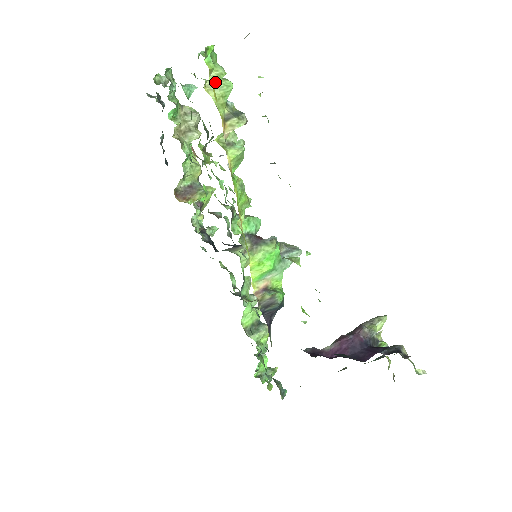
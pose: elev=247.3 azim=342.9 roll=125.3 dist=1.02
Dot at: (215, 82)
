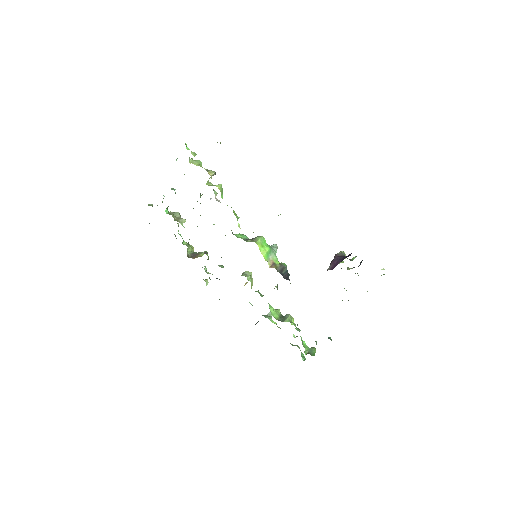
Dot at: (193, 160)
